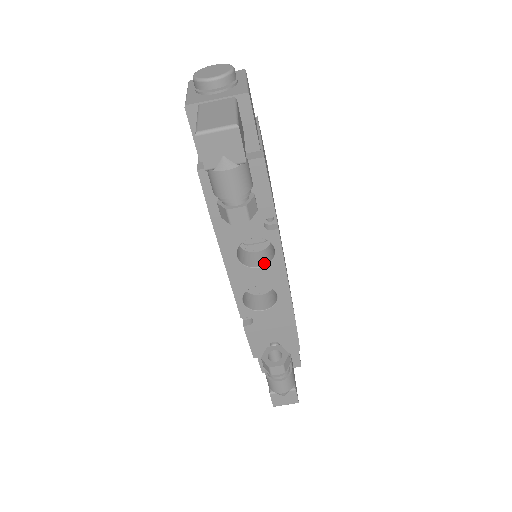
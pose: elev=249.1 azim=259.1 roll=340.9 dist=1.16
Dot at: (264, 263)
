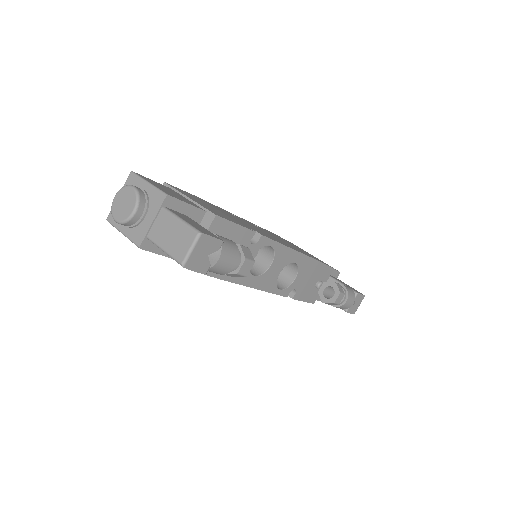
Dot at: (271, 259)
